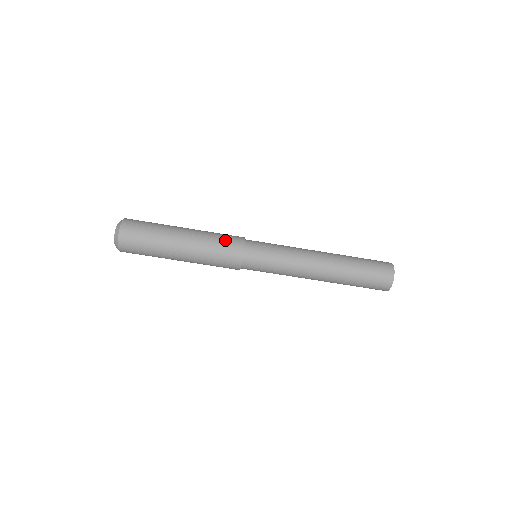
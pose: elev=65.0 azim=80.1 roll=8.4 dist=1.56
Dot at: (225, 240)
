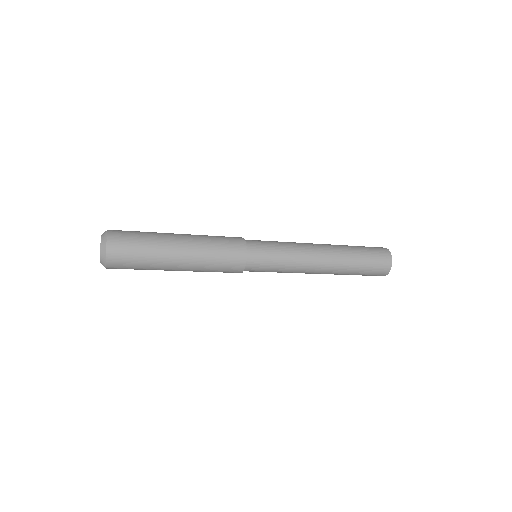
Dot at: (226, 253)
